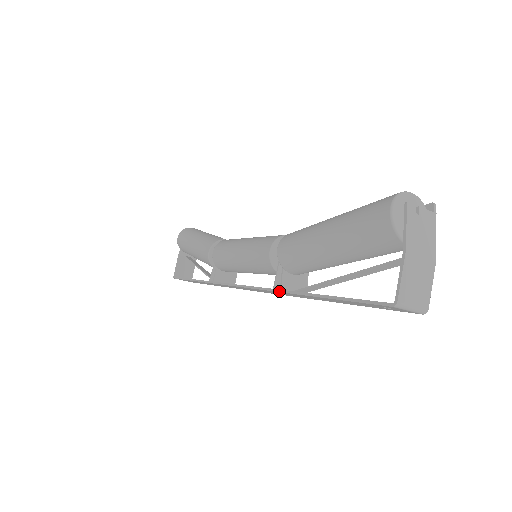
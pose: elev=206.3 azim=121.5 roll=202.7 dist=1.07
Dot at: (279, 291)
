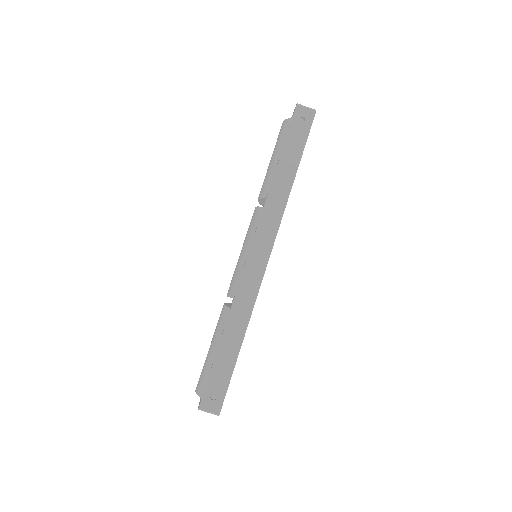
Dot at: (267, 195)
